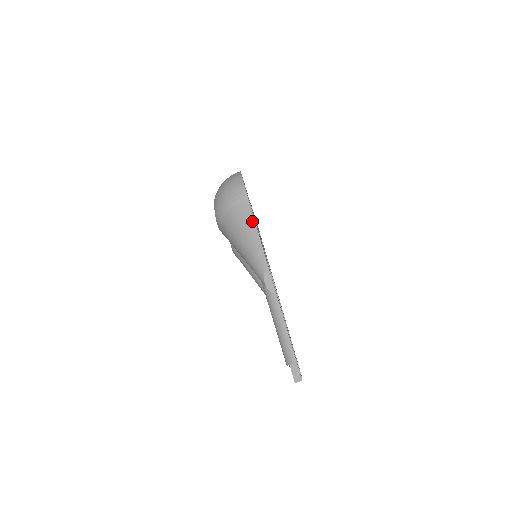
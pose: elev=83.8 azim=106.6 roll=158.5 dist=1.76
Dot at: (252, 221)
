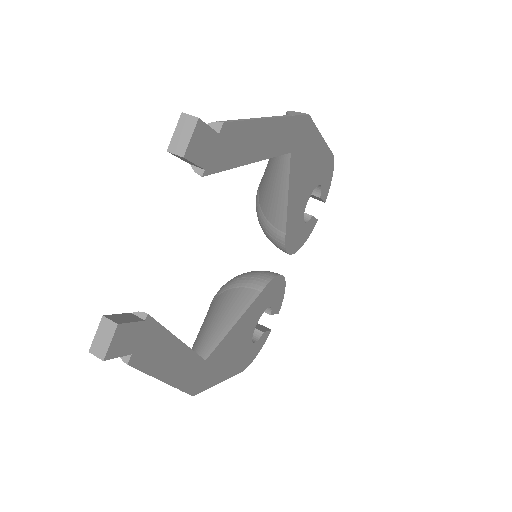
Dot at: occluded
